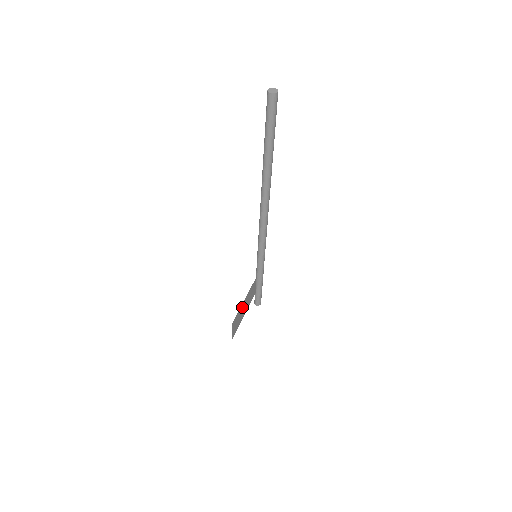
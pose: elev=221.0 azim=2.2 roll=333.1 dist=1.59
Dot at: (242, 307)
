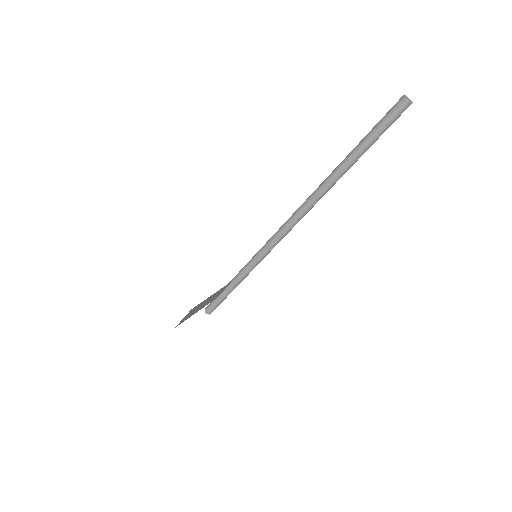
Dot at: (205, 301)
